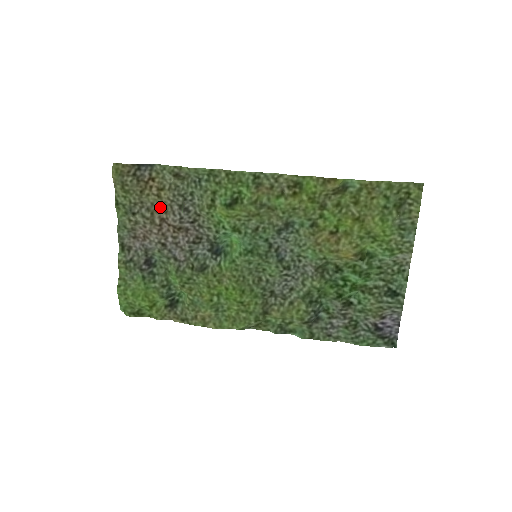
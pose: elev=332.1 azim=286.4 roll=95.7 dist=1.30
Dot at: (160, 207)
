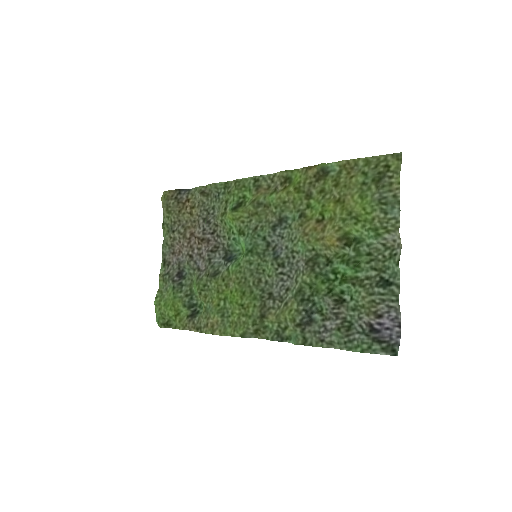
Dot at: (192, 224)
